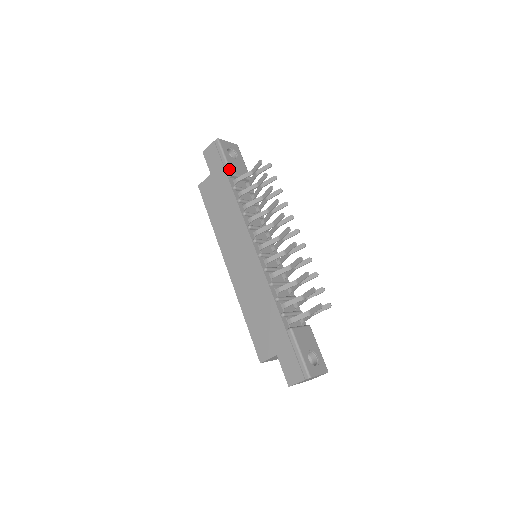
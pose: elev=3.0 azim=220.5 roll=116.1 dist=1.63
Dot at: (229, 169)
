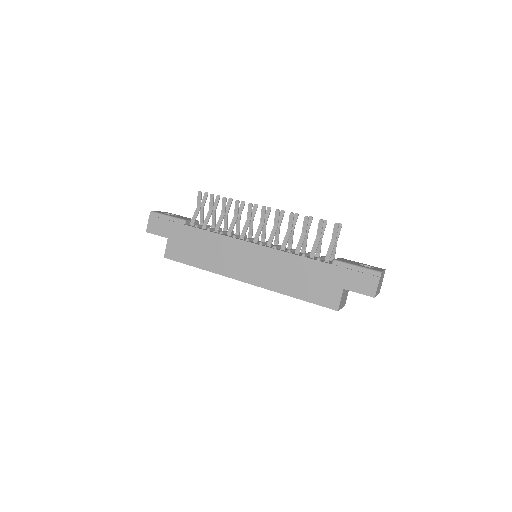
Dot at: (180, 219)
